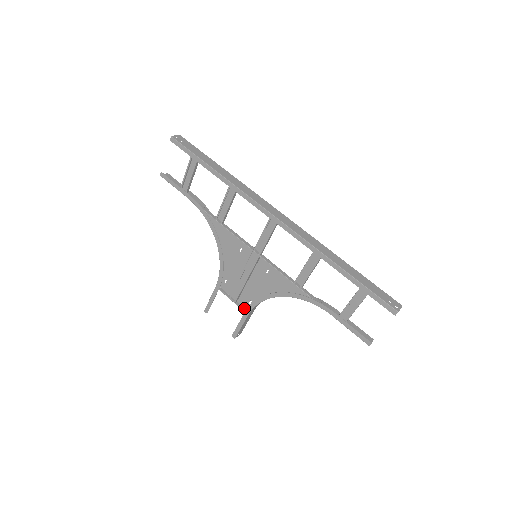
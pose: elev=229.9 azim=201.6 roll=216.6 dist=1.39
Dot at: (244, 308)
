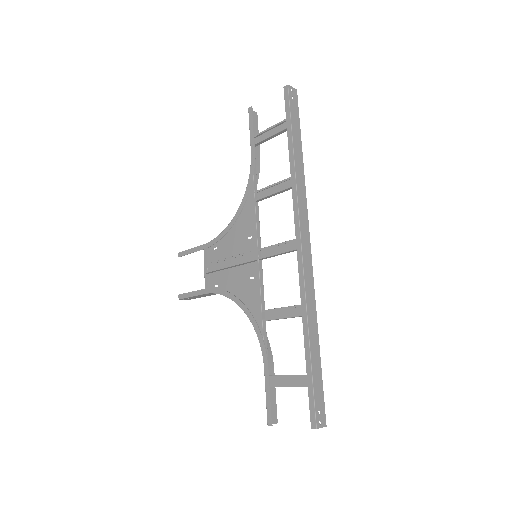
Dot at: (208, 285)
